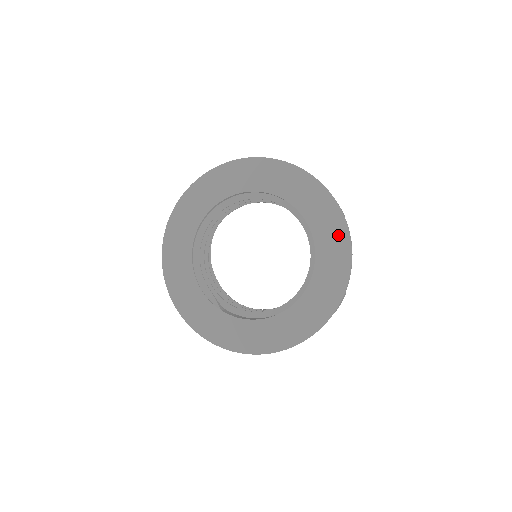
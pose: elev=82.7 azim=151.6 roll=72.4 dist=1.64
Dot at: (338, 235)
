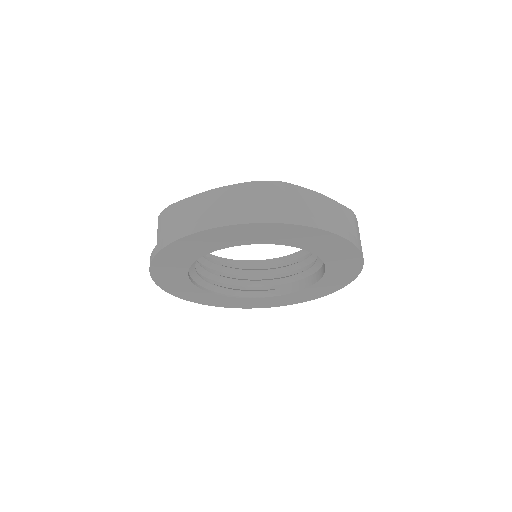
Dot at: (304, 234)
